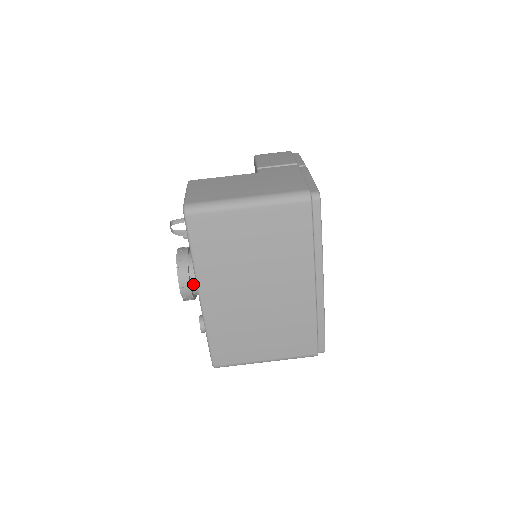
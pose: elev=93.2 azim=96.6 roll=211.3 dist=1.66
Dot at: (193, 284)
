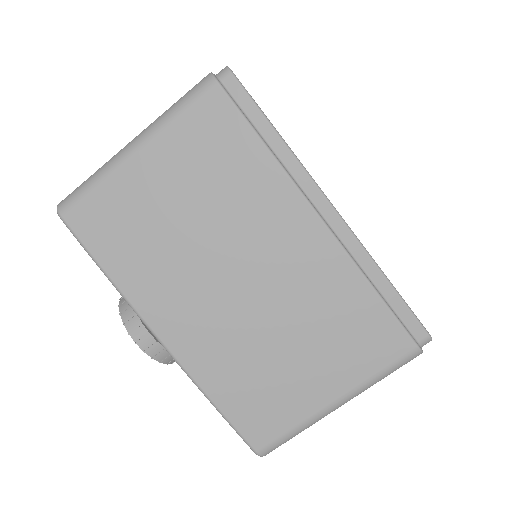
Dot at: occluded
